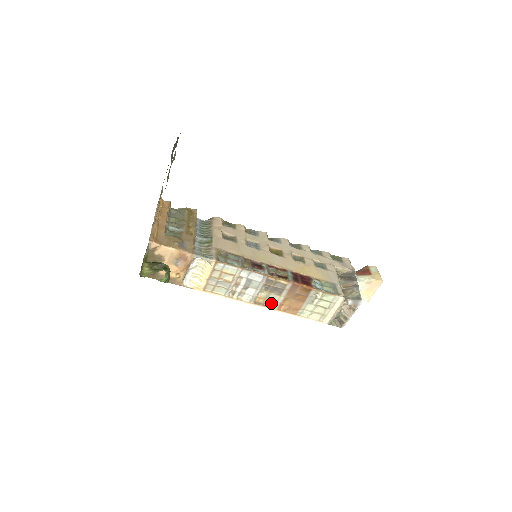
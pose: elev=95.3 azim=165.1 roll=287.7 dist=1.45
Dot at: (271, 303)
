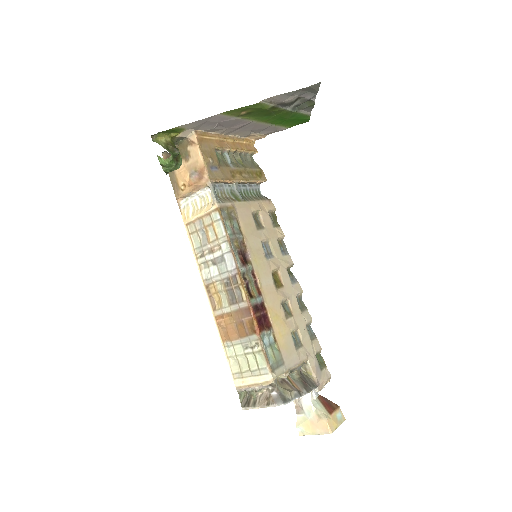
Dot at: (217, 304)
